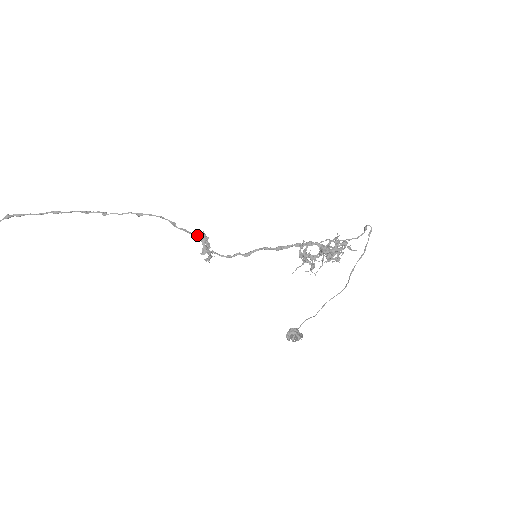
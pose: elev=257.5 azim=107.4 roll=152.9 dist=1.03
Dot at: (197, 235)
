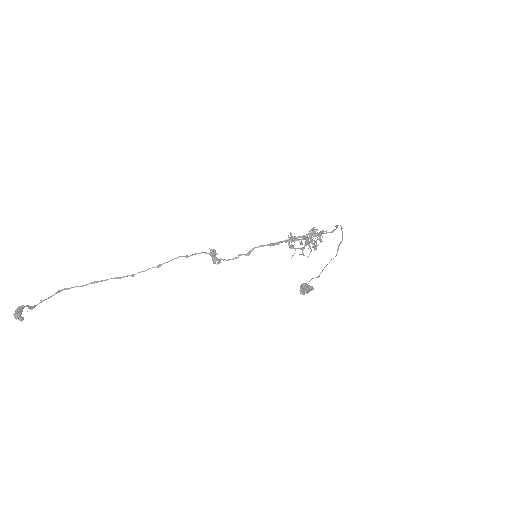
Dot at: (205, 252)
